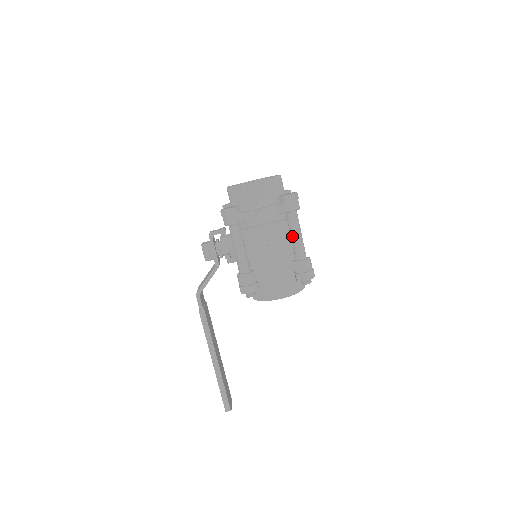
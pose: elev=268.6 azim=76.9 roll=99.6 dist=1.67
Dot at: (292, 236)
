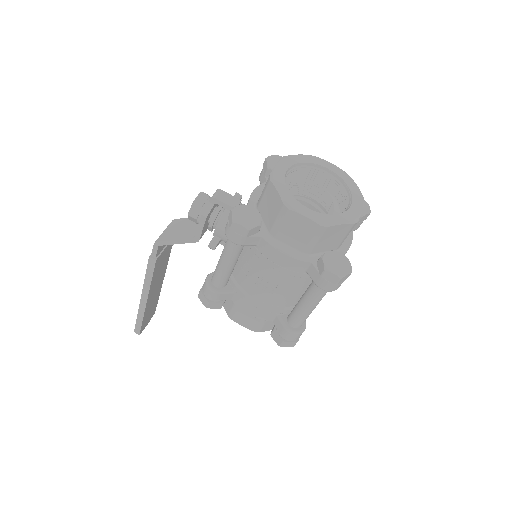
Dot at: (301, 302)
